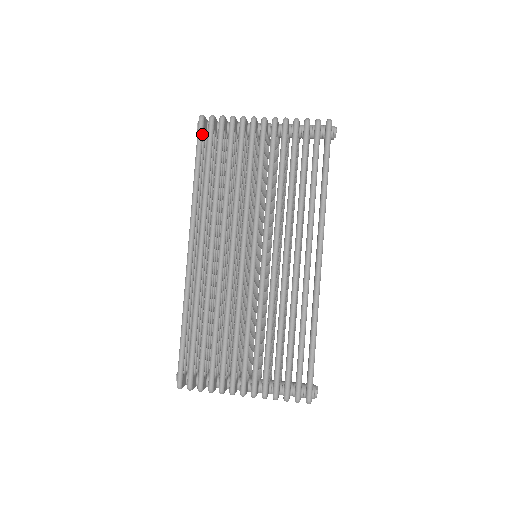
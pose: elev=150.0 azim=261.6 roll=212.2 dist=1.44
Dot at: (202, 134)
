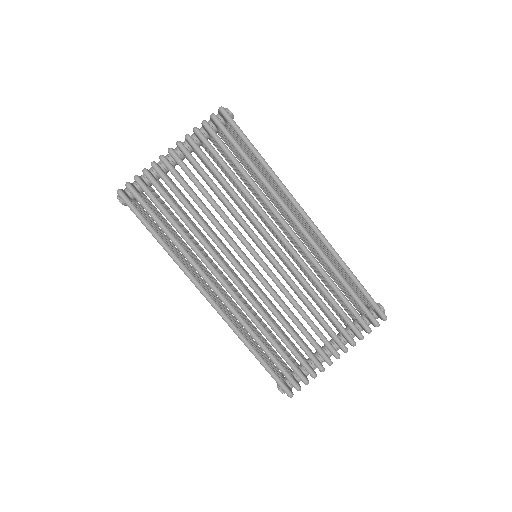
Dot at: (133, 205)
